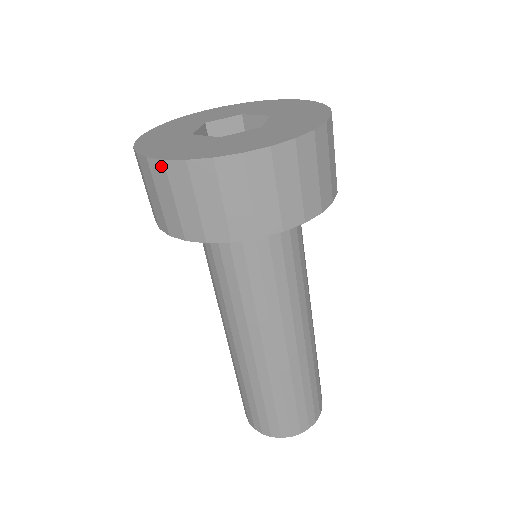
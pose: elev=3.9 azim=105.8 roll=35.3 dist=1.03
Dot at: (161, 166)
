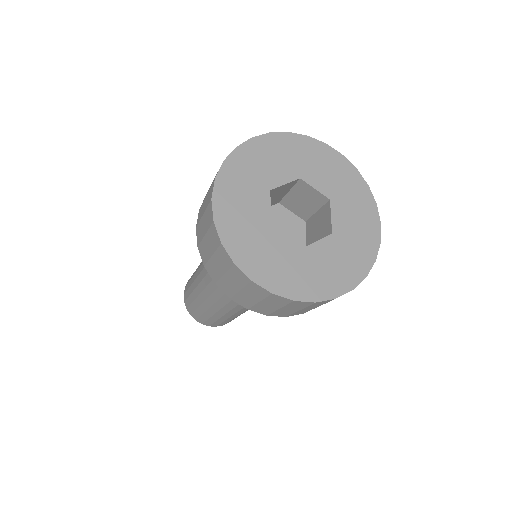
Dot at: (265, 292)
